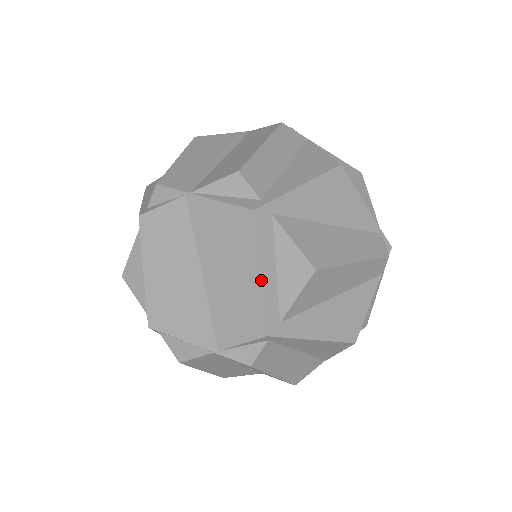
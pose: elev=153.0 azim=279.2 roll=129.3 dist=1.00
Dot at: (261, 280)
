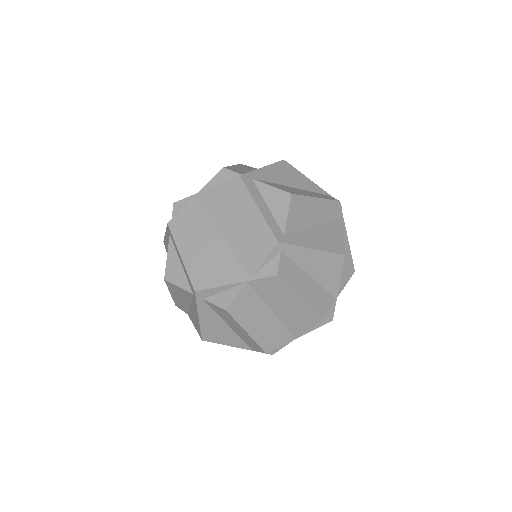
Dot at: (260, 211)
